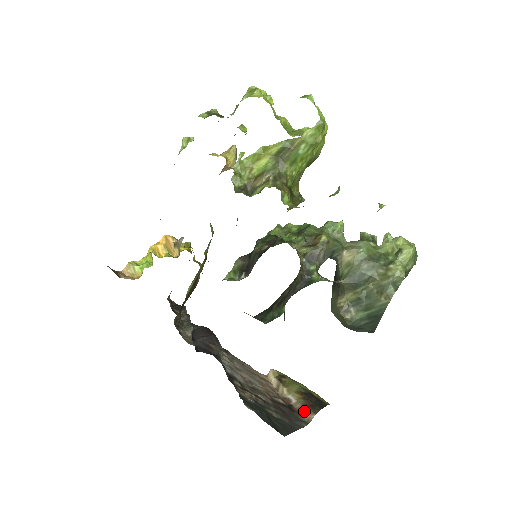
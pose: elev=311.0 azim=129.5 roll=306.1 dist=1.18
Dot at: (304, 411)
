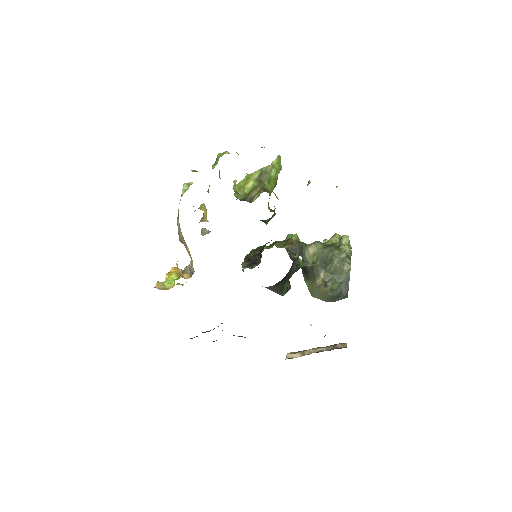
Dot at: (337, 347)
